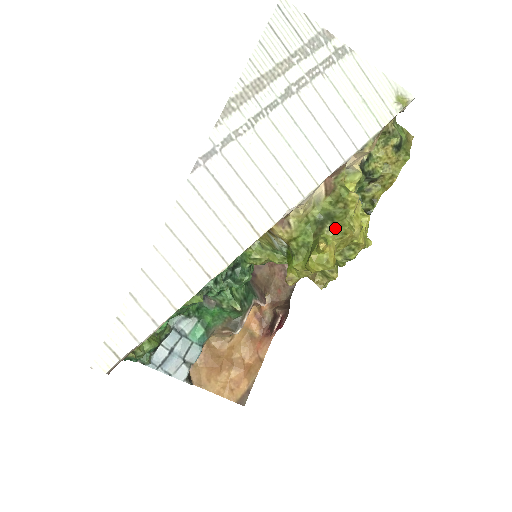
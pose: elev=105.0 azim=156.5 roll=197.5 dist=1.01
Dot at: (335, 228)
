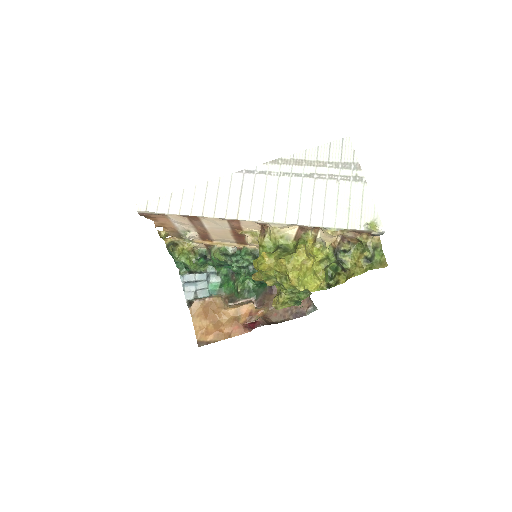
Dot at: (280, 254)
